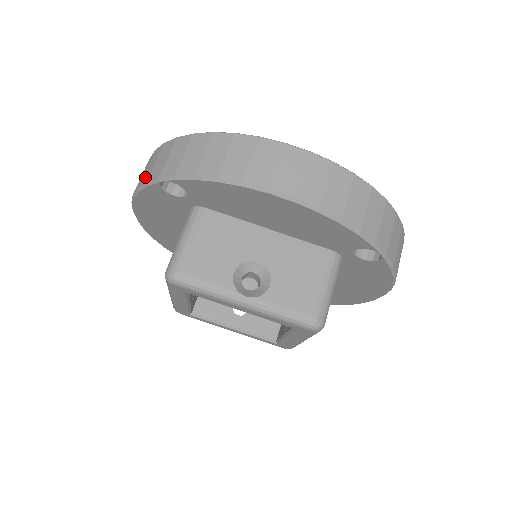
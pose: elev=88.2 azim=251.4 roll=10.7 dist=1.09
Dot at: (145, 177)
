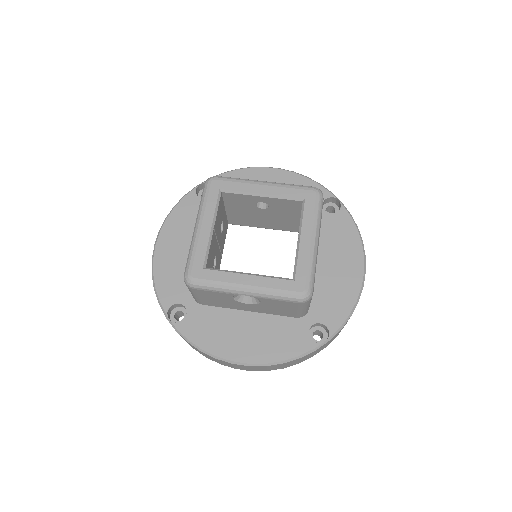
Dot at: occluded
